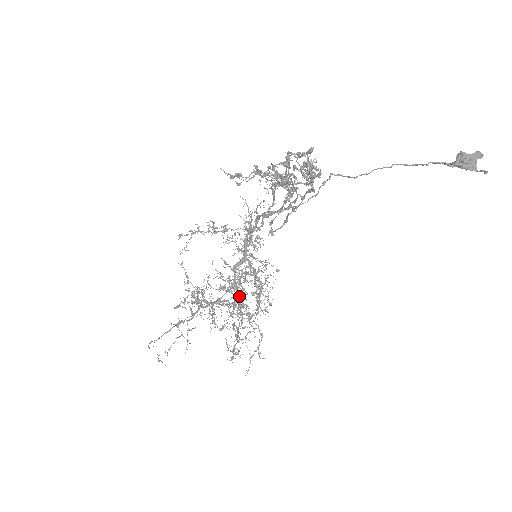
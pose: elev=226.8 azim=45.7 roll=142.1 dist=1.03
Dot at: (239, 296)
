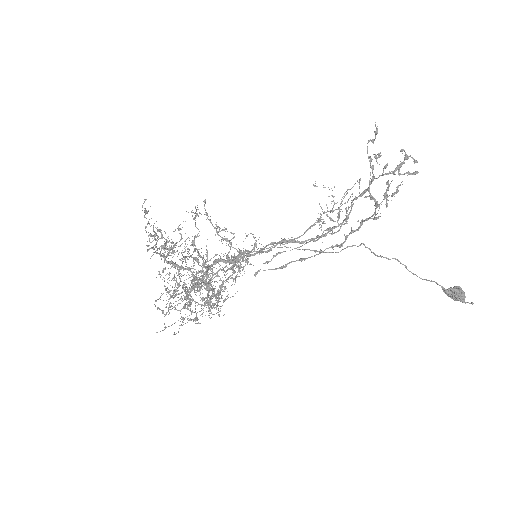
Dot at: occluded
